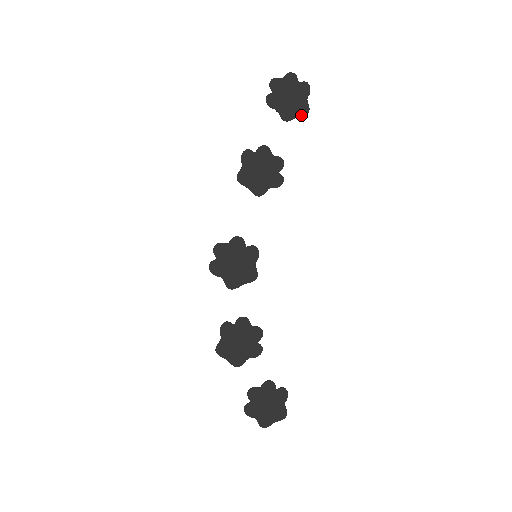
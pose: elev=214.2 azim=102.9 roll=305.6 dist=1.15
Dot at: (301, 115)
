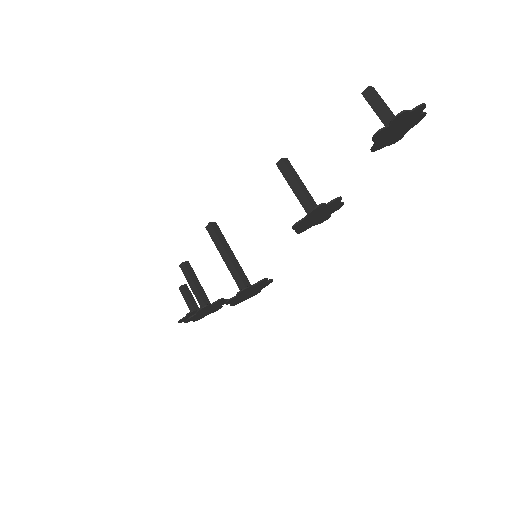
Dot at: (389, 145)
